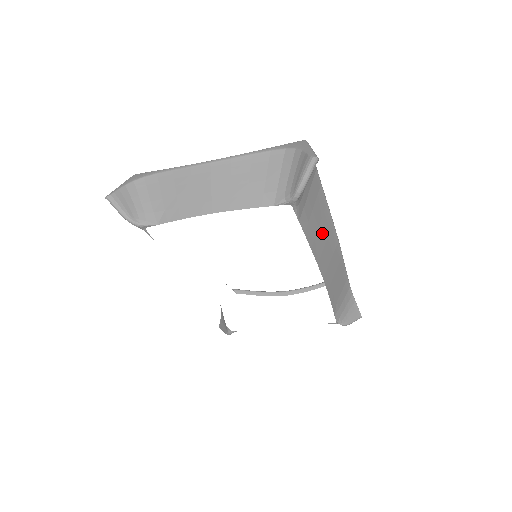
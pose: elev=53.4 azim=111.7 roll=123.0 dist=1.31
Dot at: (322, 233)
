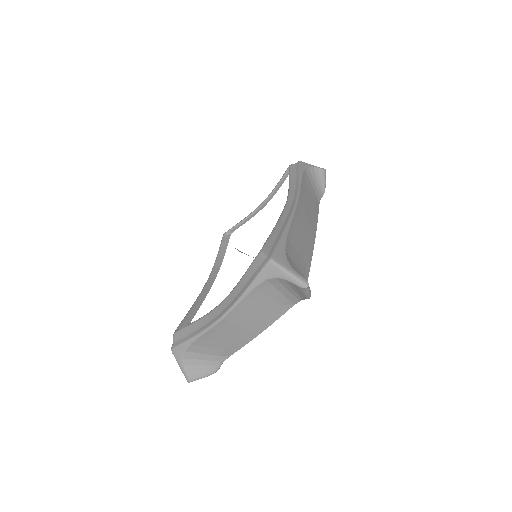
Dot at: (302, 235)
